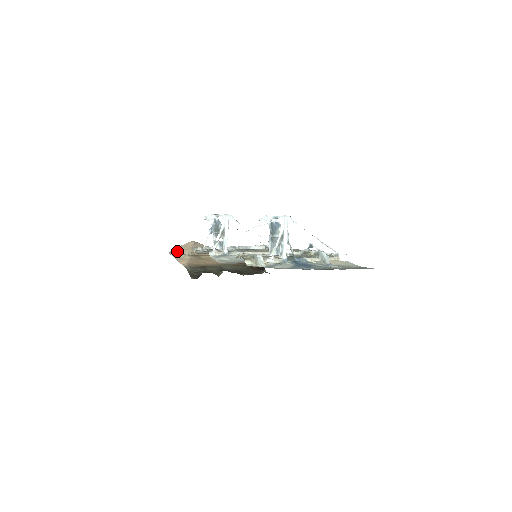
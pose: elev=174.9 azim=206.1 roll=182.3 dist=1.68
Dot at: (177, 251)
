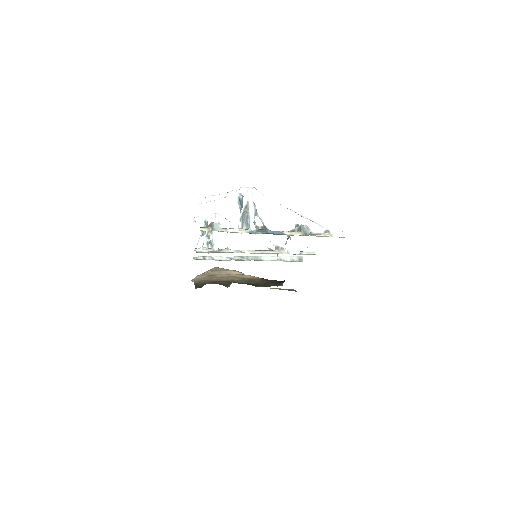
Dot at: occluded
